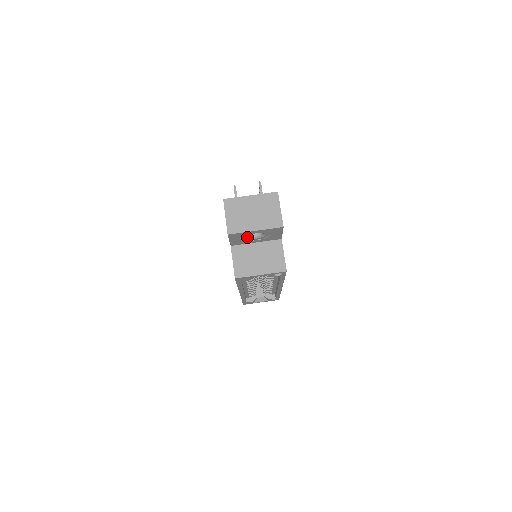
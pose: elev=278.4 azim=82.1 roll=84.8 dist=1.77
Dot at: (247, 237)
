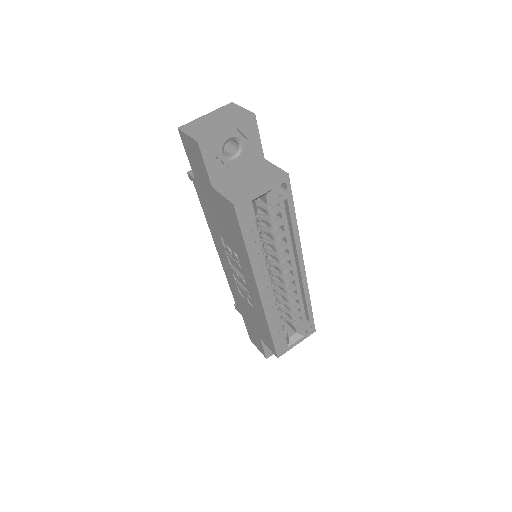
Dot at: (223, 155)
